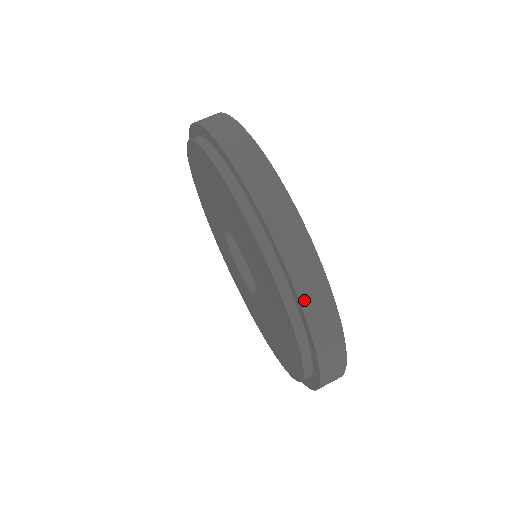
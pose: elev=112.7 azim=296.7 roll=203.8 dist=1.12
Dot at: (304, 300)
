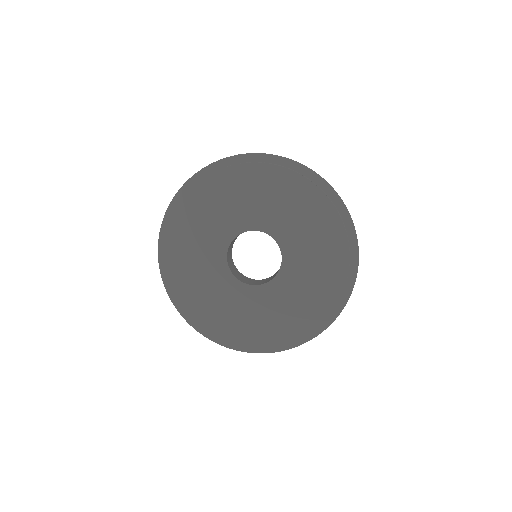
Dot at: (358, 249)
